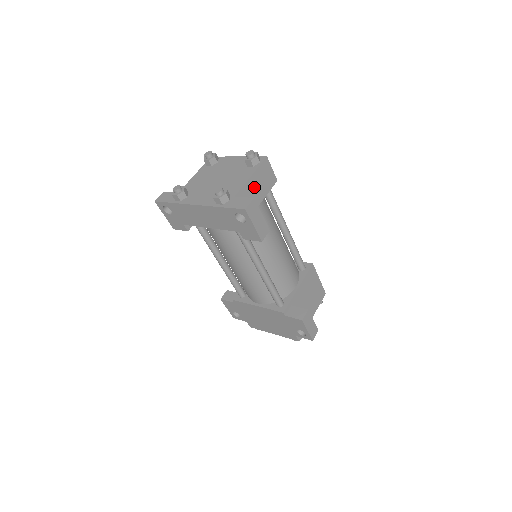
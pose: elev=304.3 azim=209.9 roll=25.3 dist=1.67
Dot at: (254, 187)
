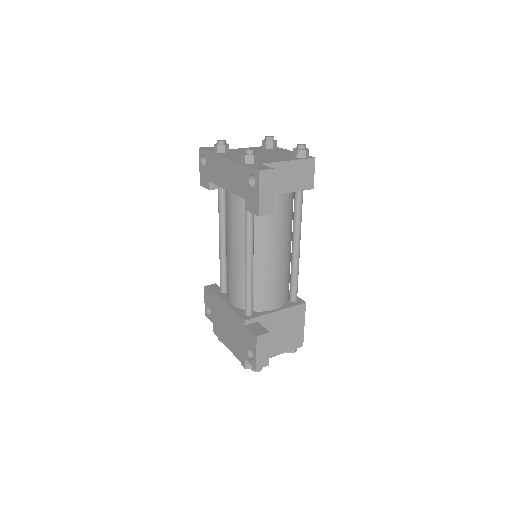
Dot at: (286, 173)
